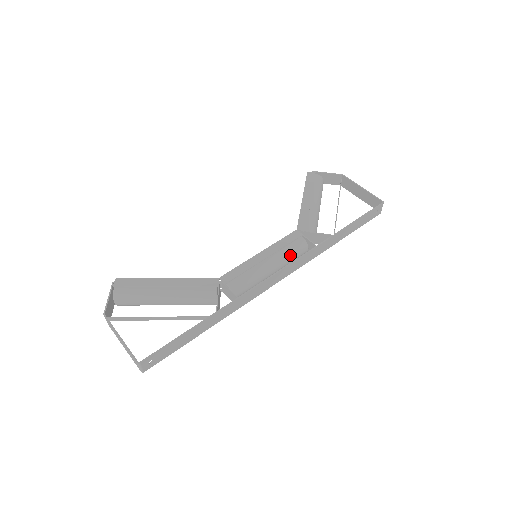
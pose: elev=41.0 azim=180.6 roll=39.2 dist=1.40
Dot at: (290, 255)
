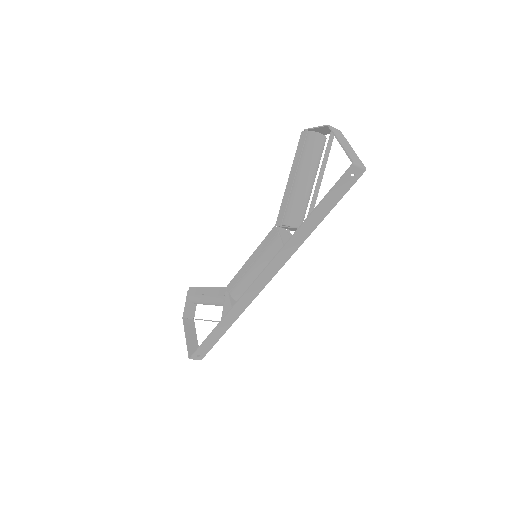
Dot at: (270, 256)
